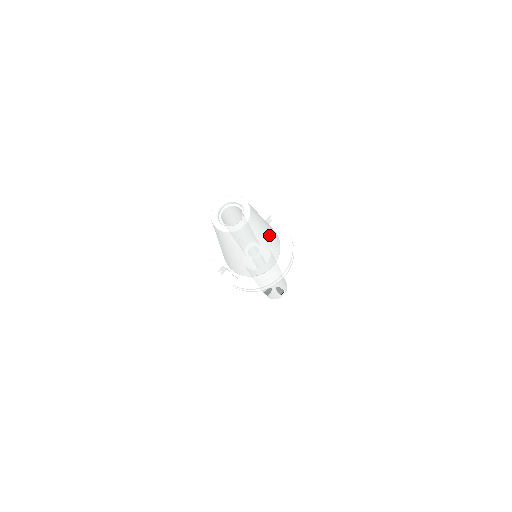
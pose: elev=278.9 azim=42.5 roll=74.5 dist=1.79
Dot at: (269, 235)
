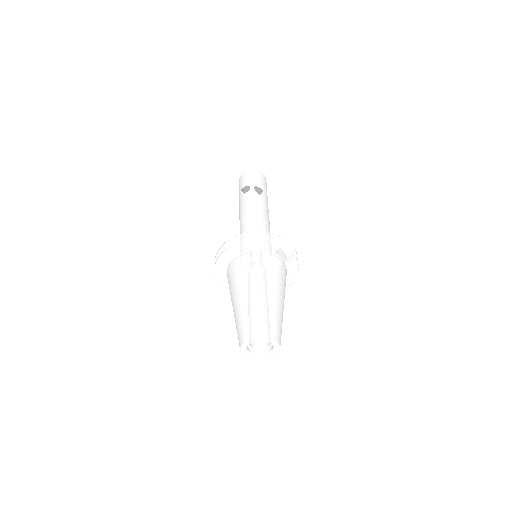
Dot at: occluded
